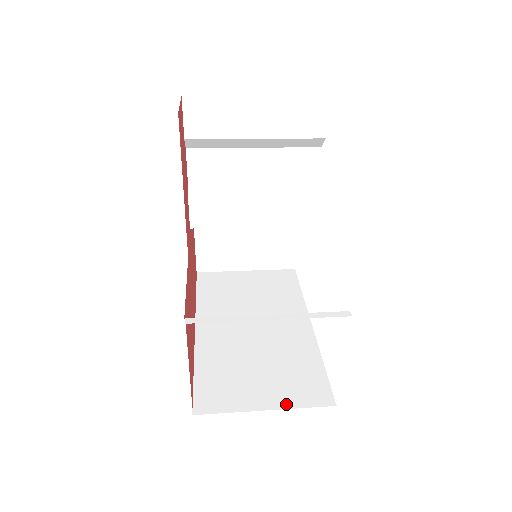
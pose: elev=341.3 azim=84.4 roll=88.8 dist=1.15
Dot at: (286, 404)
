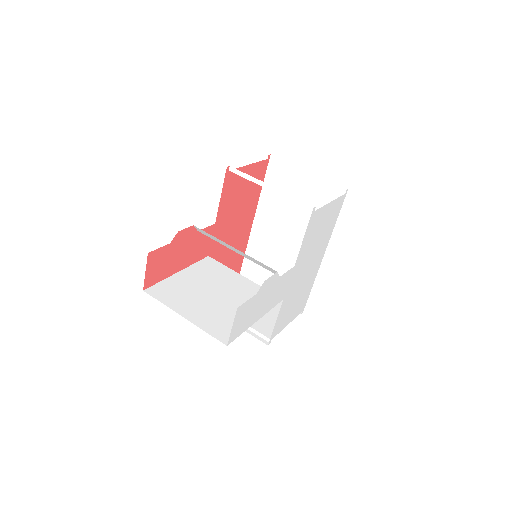
Dot at: occluded
